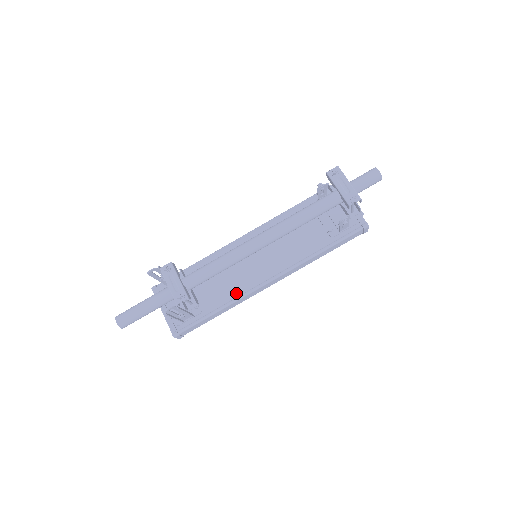
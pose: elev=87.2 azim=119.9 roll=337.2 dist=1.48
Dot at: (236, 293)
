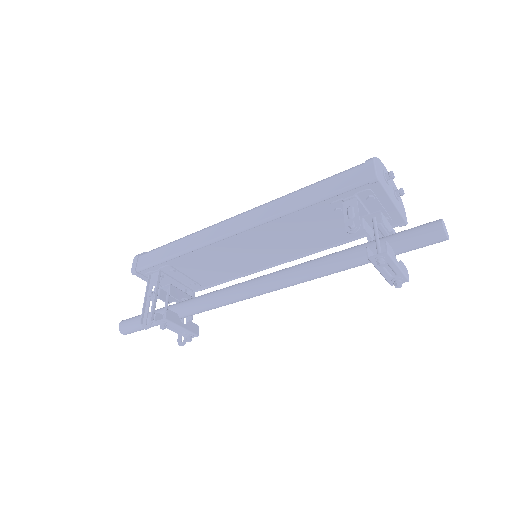
Dot at: (236, 274)
